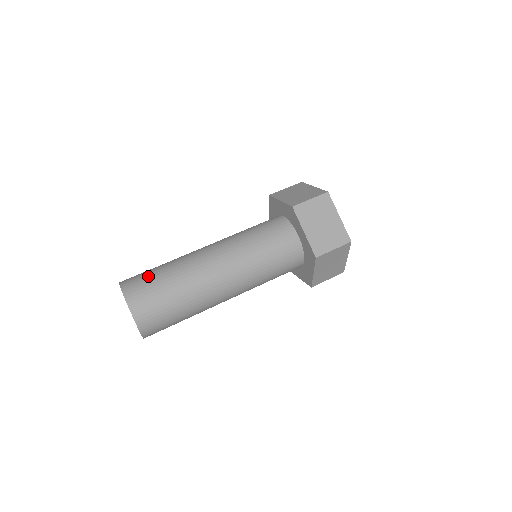
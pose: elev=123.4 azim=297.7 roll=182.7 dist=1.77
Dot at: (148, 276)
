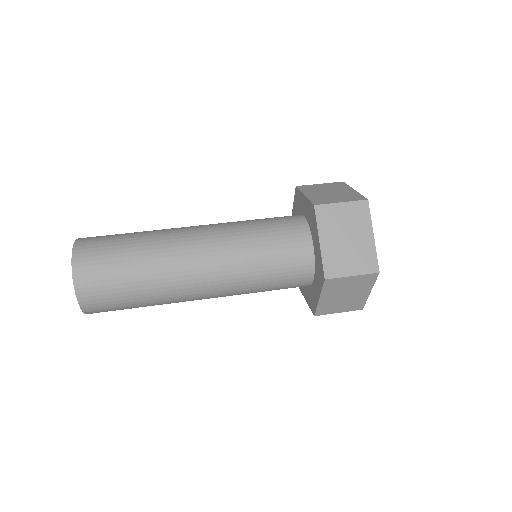
Dot at: occluded
